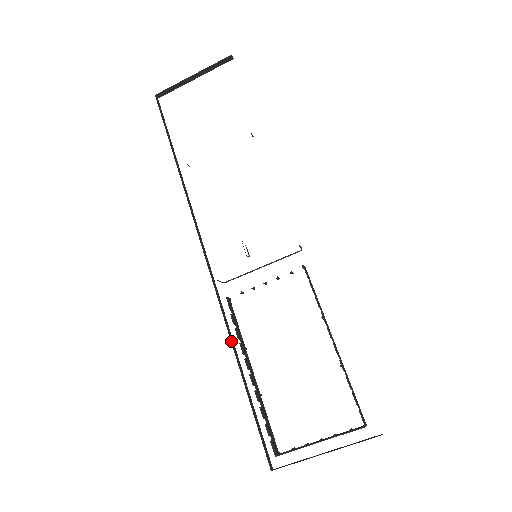
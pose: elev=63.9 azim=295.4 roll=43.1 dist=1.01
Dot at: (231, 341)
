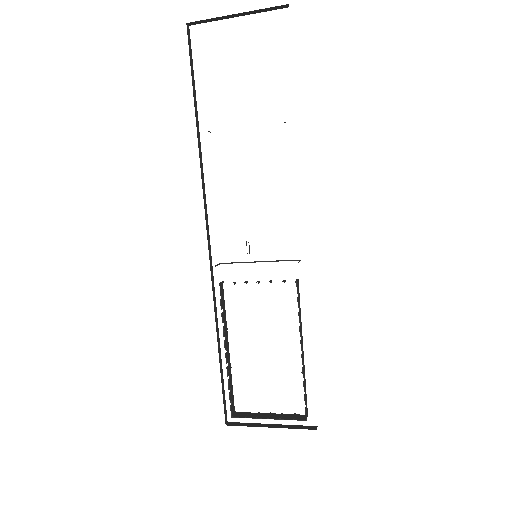
Dot at: (216, 322)
